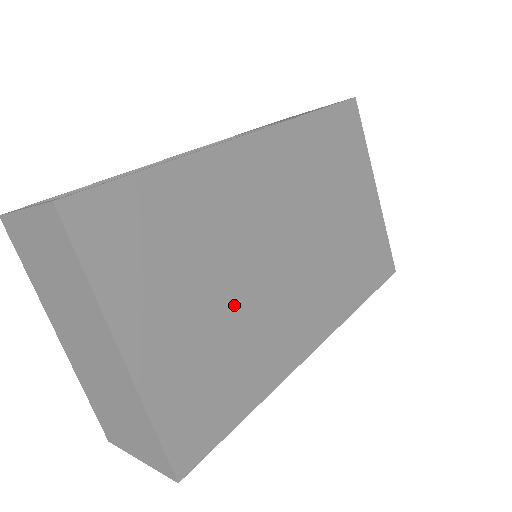
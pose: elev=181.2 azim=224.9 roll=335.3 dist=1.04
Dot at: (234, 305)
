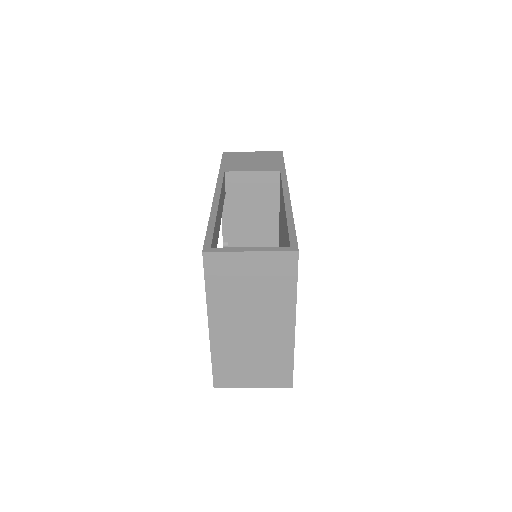
Dot at: occluded
